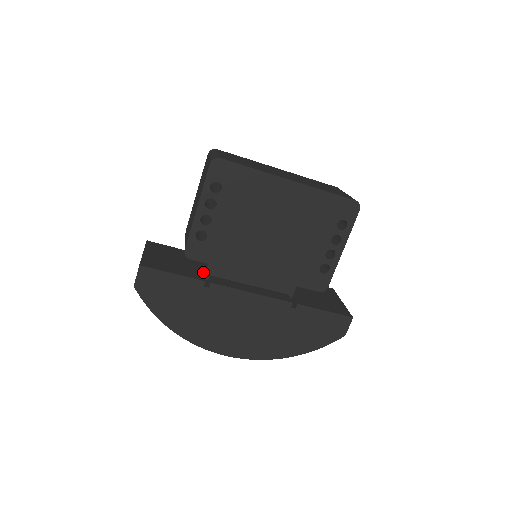
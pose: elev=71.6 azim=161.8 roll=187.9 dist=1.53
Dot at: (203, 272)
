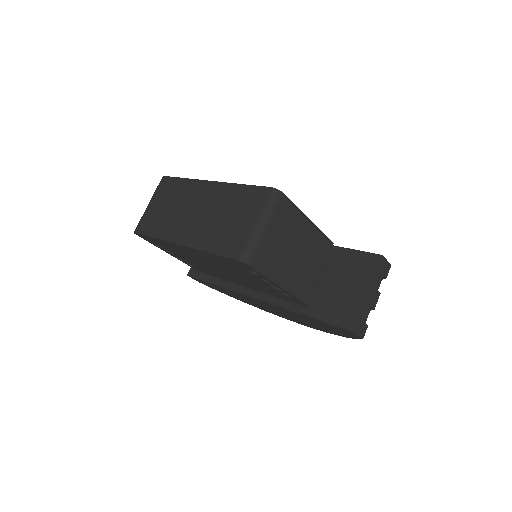
Dot at: occluded
